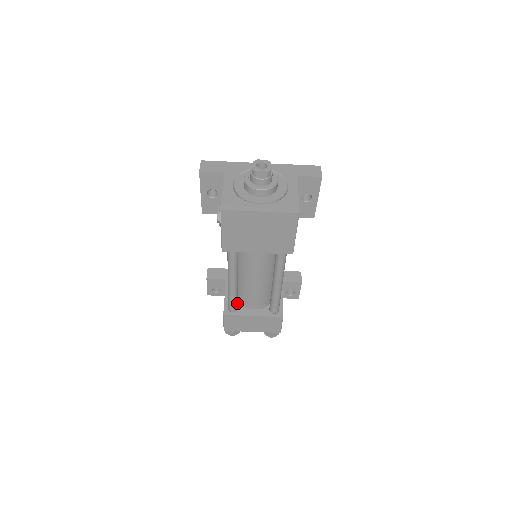
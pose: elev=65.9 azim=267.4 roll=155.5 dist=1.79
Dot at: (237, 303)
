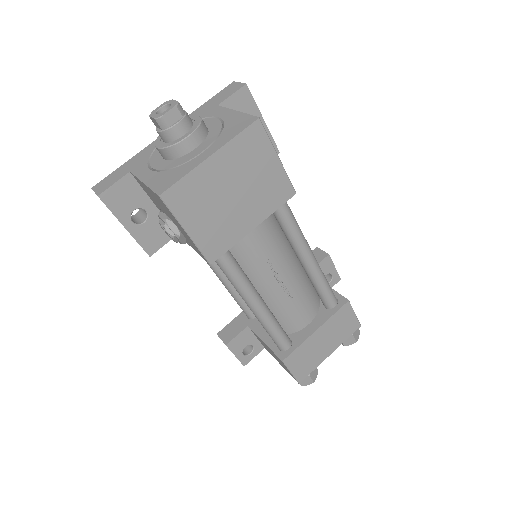
Dot at: (285, 333)
